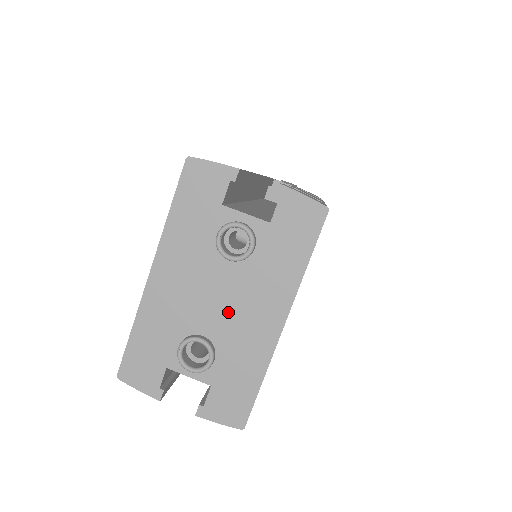
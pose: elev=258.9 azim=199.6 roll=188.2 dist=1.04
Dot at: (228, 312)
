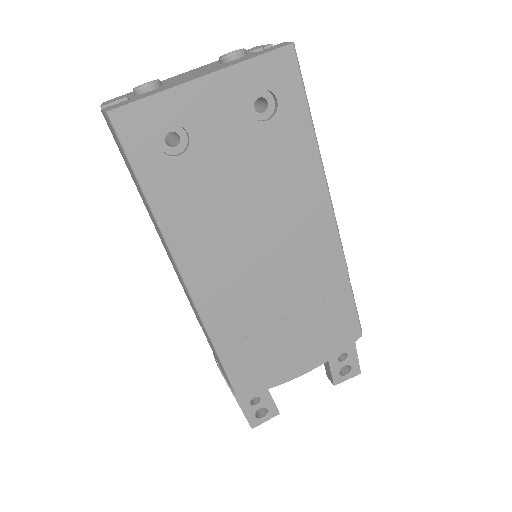
Dot at: (188, 77)
